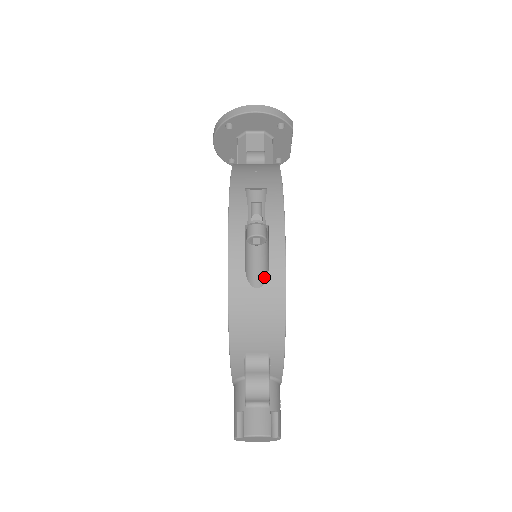
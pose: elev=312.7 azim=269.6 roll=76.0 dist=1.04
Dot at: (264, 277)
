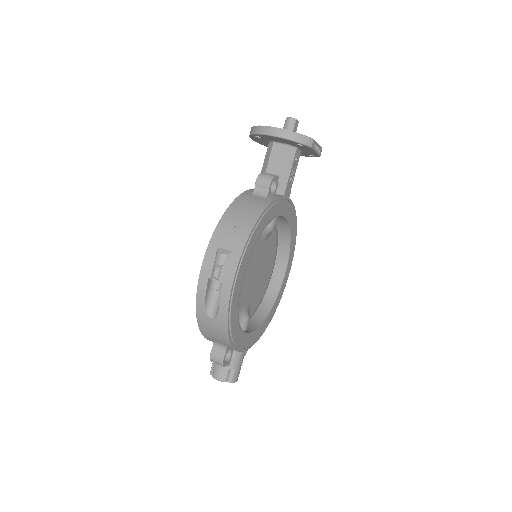
Dot at: (217, 313)
